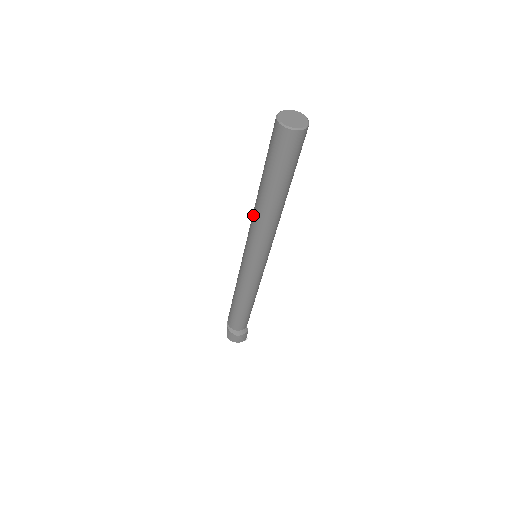
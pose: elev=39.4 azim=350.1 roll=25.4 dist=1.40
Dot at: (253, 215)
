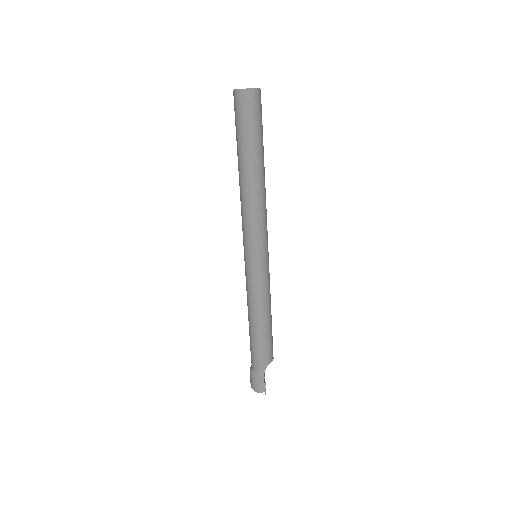
Dot at: occluded
